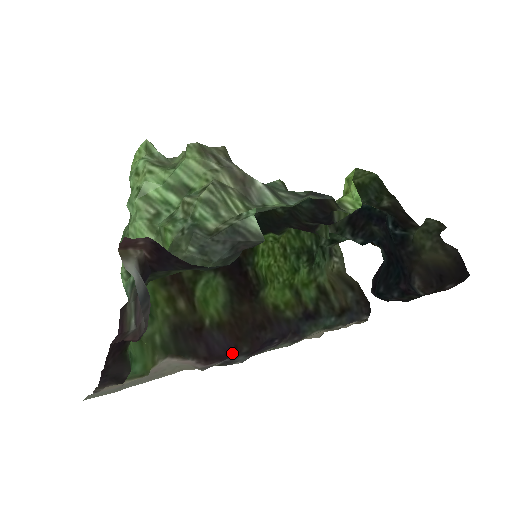
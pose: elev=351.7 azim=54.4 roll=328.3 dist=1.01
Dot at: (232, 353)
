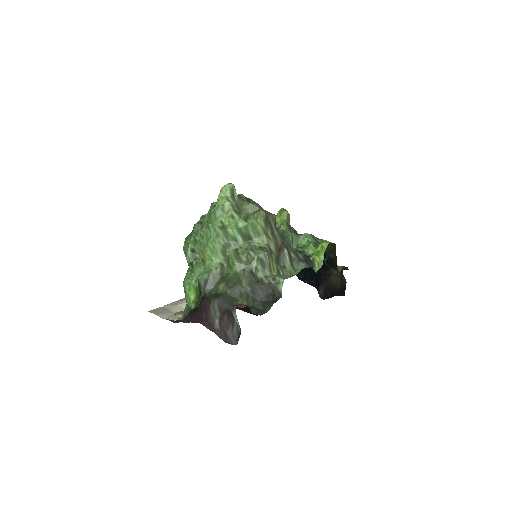
Dot at: occluded
